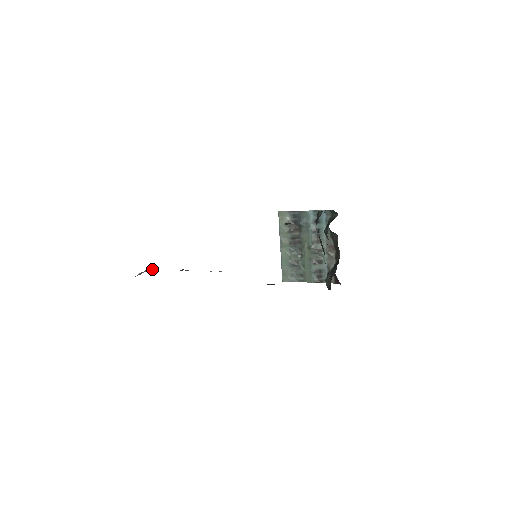
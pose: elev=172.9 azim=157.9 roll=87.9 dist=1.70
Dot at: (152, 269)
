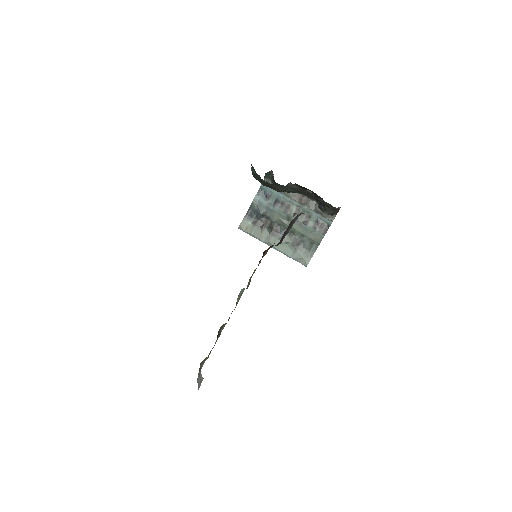
Dot at: (201, 365)
